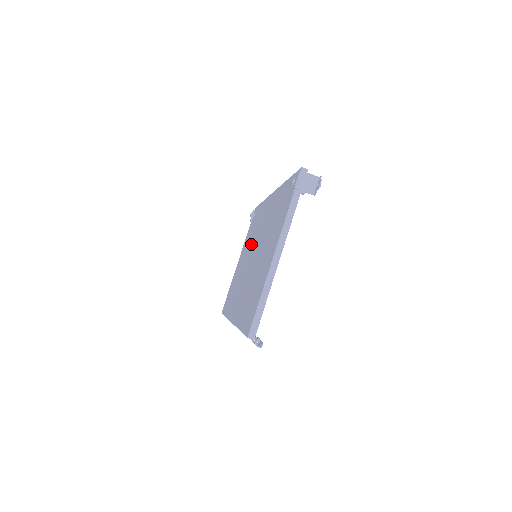
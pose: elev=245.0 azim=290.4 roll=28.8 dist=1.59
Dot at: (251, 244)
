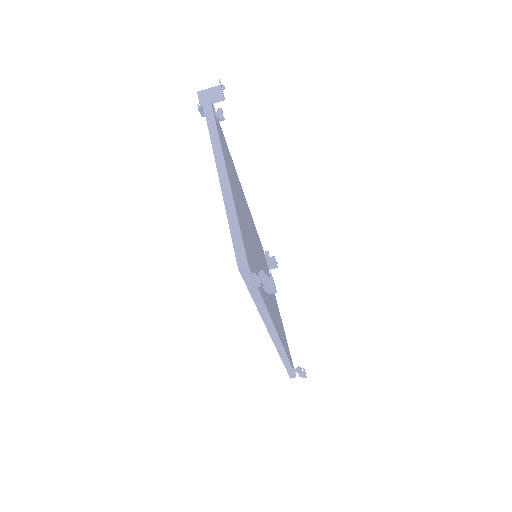
Dot at: occluded
